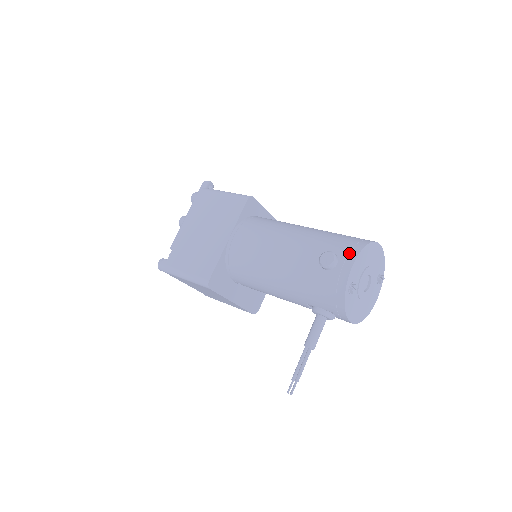
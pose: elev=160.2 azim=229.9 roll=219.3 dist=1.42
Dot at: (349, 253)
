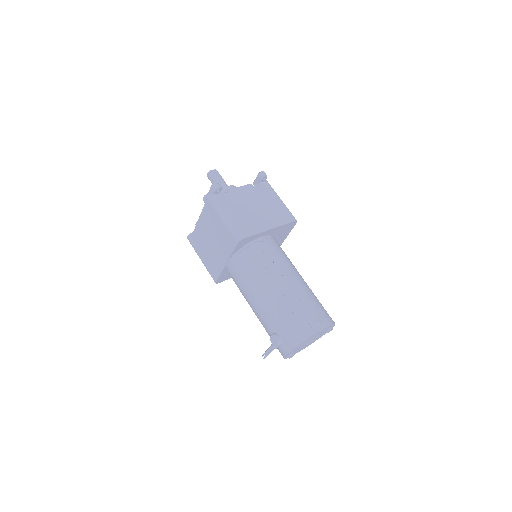
Dot at: (289, 344)
